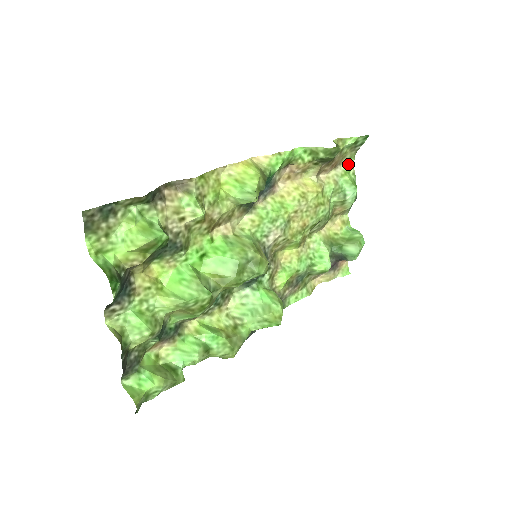
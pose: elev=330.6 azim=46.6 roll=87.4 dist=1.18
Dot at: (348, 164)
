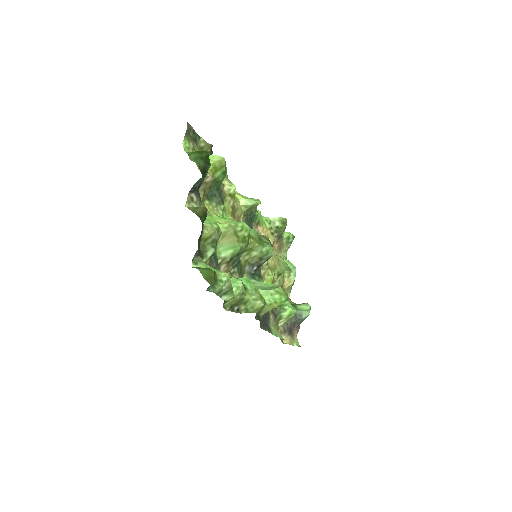
Dot at: (285, 255)
